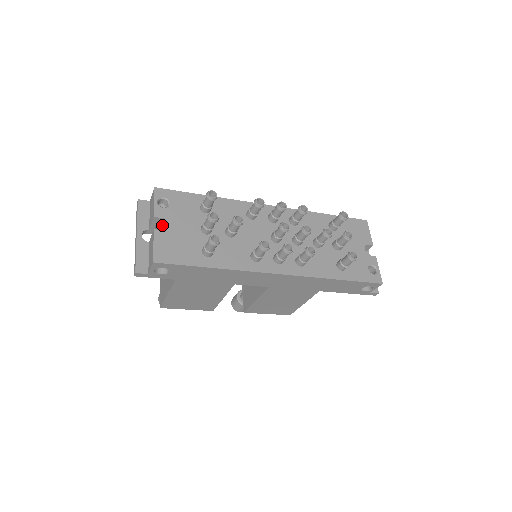
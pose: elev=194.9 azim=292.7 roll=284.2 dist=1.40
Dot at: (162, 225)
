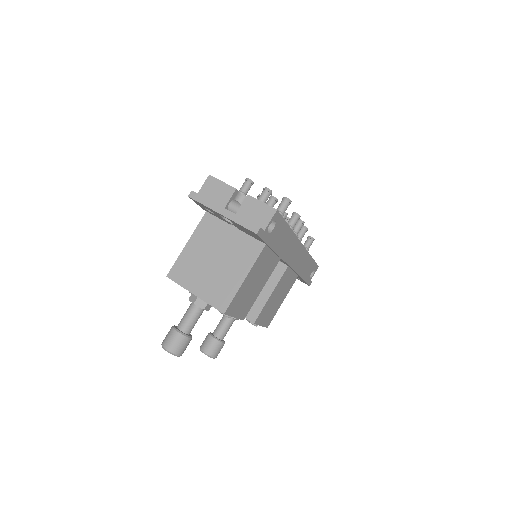
Dot at: occluded
